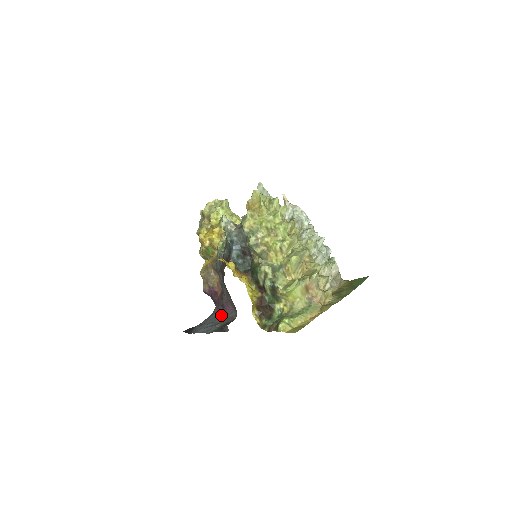
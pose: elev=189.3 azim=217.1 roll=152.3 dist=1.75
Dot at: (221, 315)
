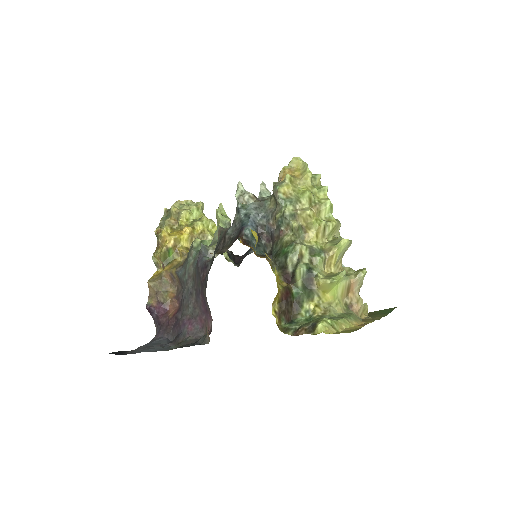
Dot at: (170, 341)
